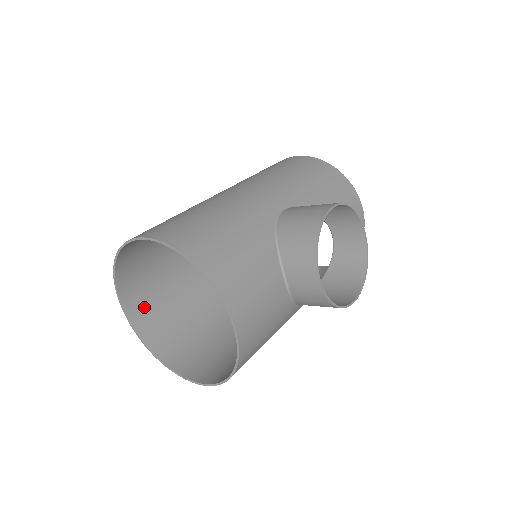
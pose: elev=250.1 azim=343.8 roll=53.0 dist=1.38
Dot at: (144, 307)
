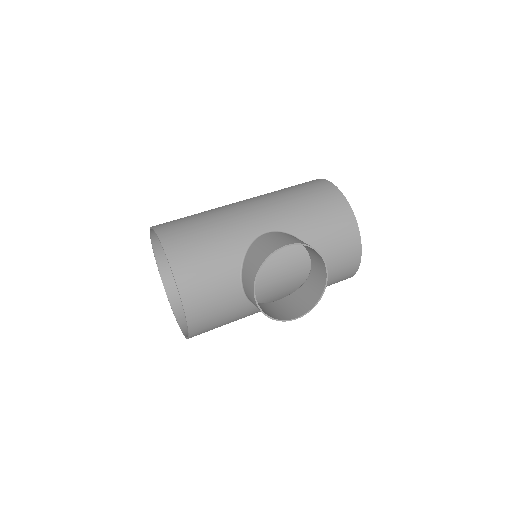
Dot at: occluded
